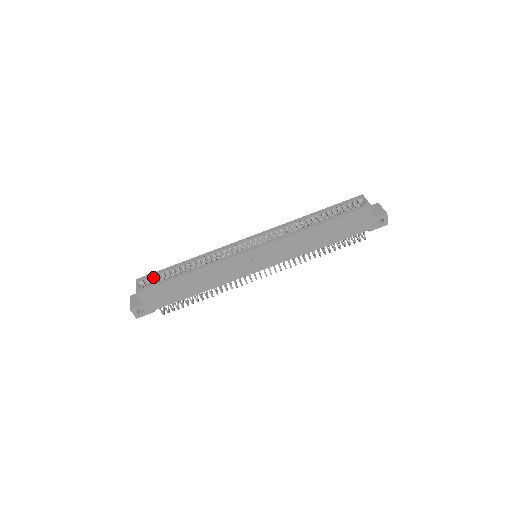
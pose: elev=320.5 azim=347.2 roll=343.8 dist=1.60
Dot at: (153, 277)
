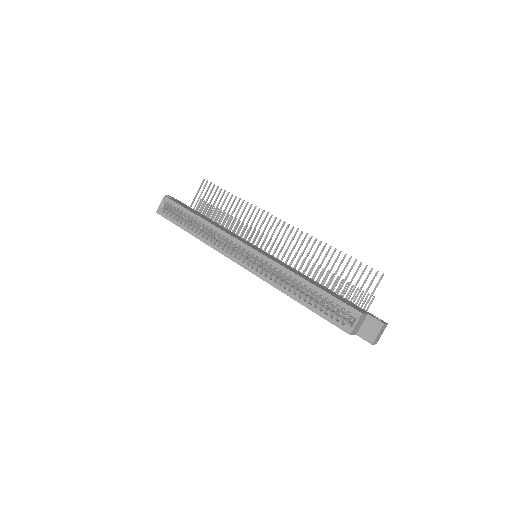
Dot at: (173, 207)
